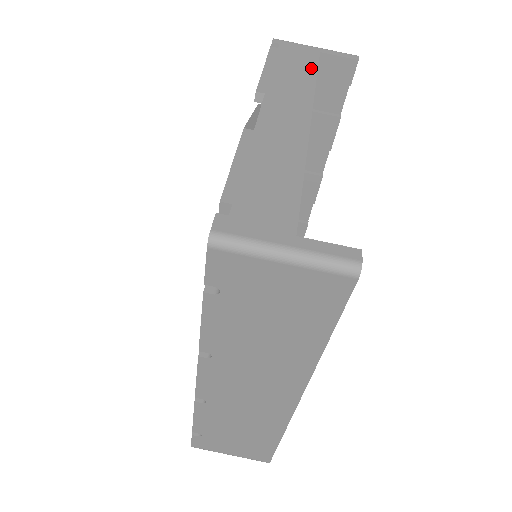
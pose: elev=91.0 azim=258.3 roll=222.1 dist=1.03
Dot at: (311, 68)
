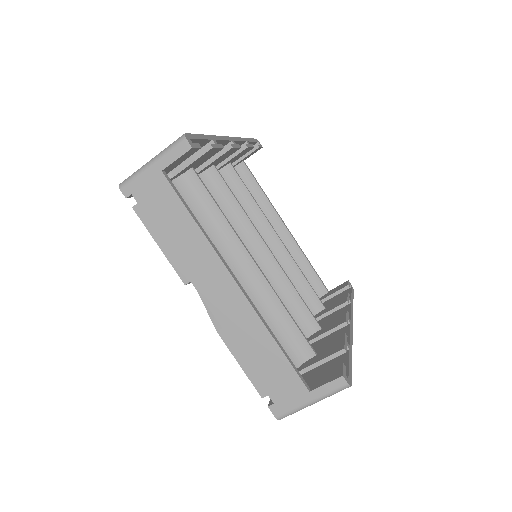
Dot at: (180, 210)
